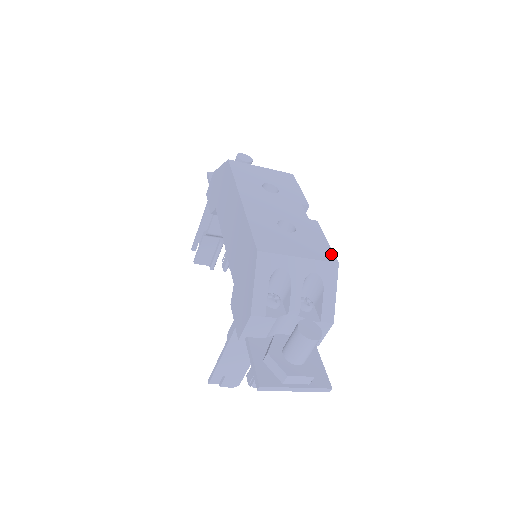
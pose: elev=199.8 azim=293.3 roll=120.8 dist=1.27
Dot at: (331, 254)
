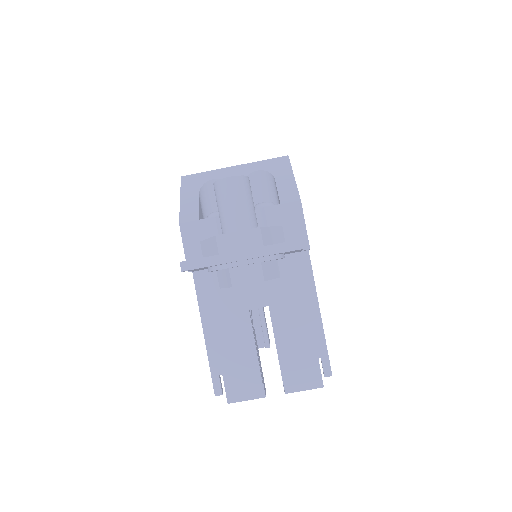
Dot at: occluded
